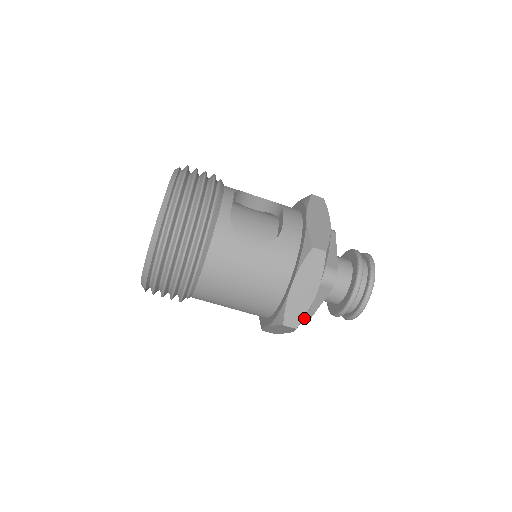
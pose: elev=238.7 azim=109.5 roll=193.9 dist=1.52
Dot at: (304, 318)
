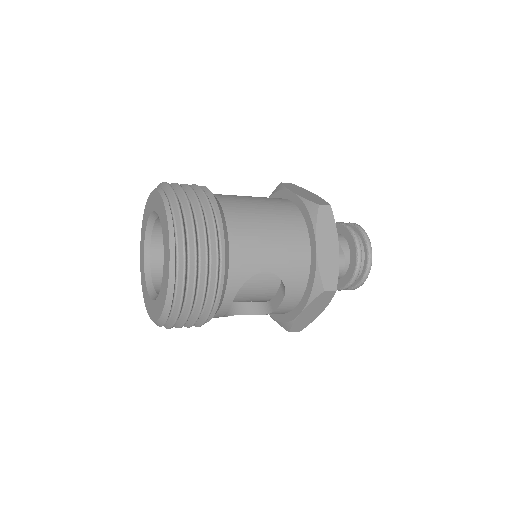
Dot at: occluded
